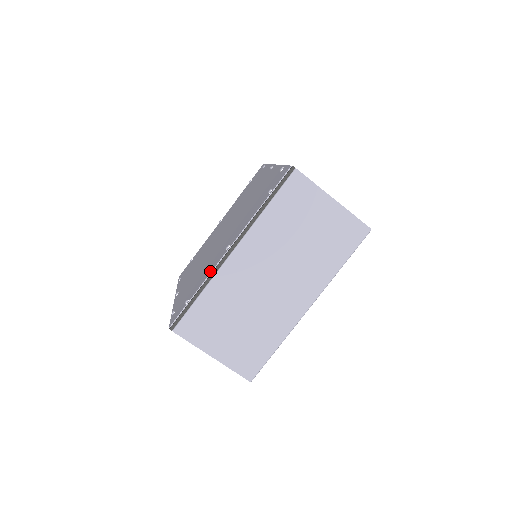
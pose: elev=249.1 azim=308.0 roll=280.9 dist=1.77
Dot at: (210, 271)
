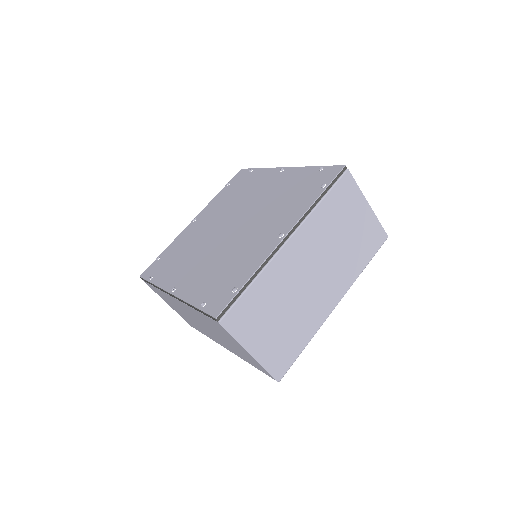
Dot at: (262, 258)
